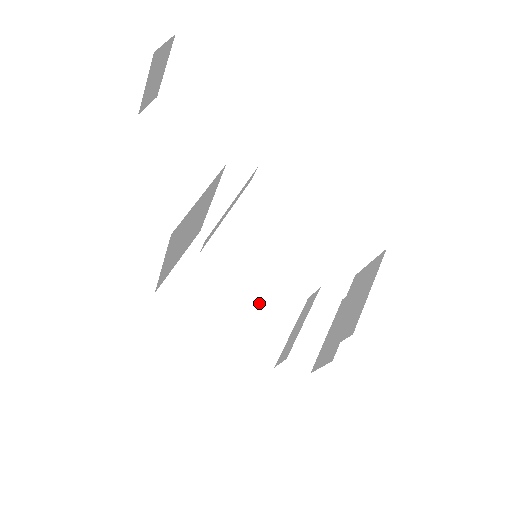
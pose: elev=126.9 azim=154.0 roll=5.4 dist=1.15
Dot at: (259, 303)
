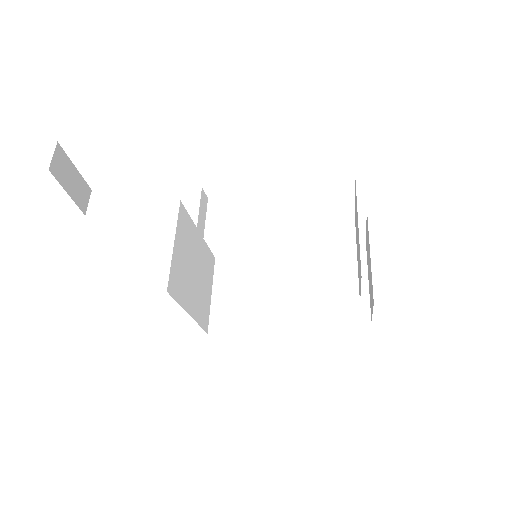
Dot at: (298, 285)
